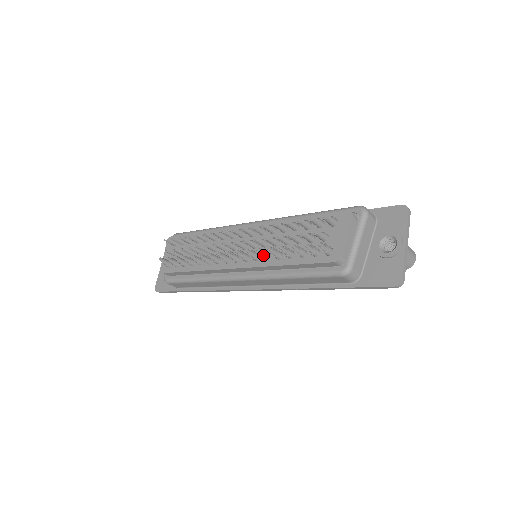
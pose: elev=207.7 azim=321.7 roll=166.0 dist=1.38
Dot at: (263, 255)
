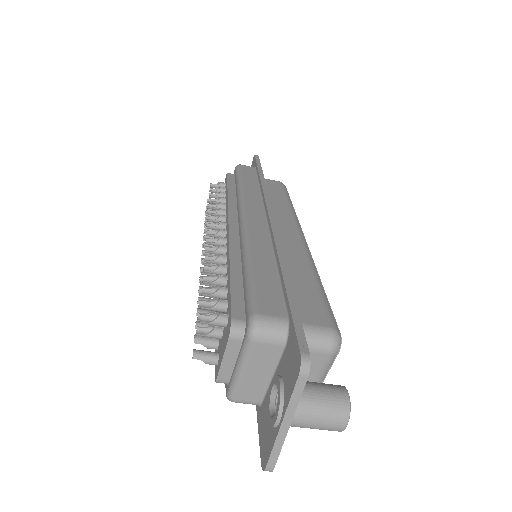
Dot at: occluded
